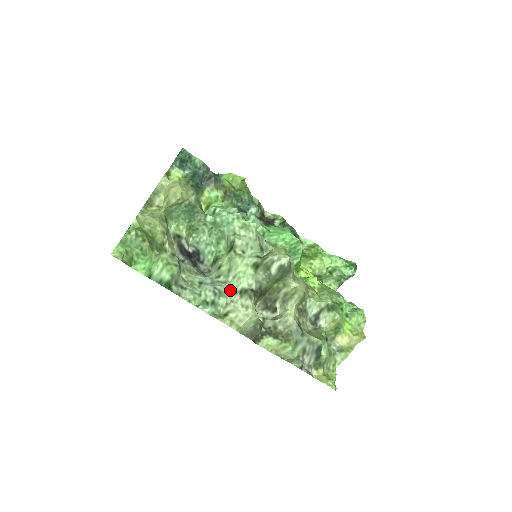
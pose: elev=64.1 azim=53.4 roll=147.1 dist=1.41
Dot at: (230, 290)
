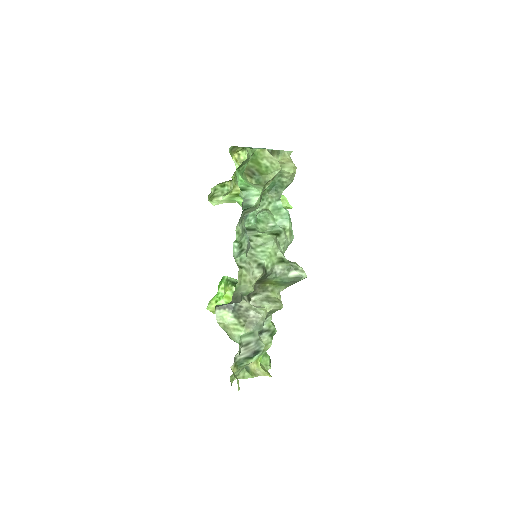
Dot at: (254, 256)
